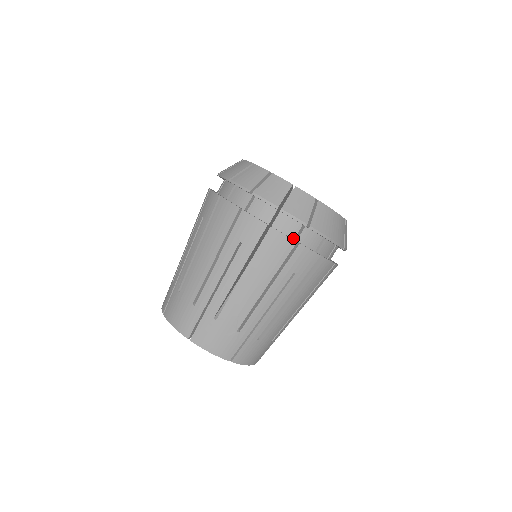
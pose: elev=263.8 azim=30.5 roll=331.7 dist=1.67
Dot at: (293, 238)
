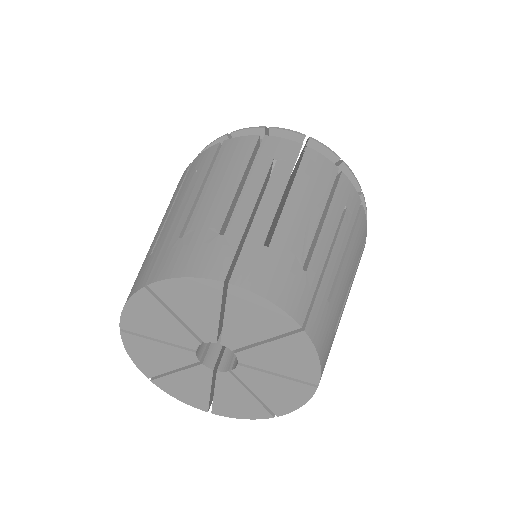
Dot at: occluded
